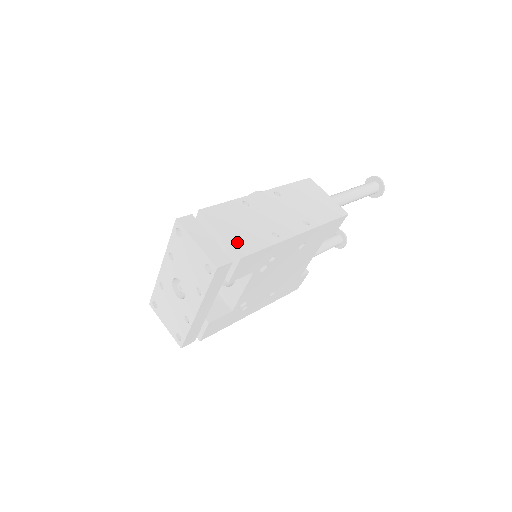
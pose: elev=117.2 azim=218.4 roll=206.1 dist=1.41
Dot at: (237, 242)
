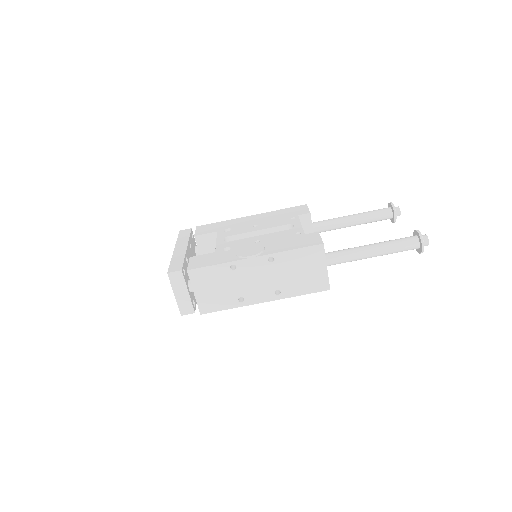
Dot at: (204, 302)
